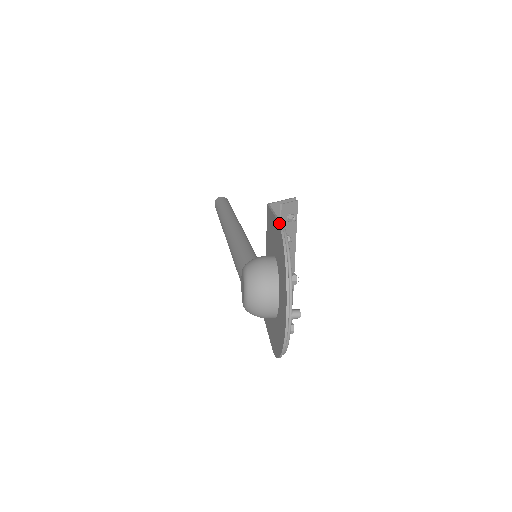
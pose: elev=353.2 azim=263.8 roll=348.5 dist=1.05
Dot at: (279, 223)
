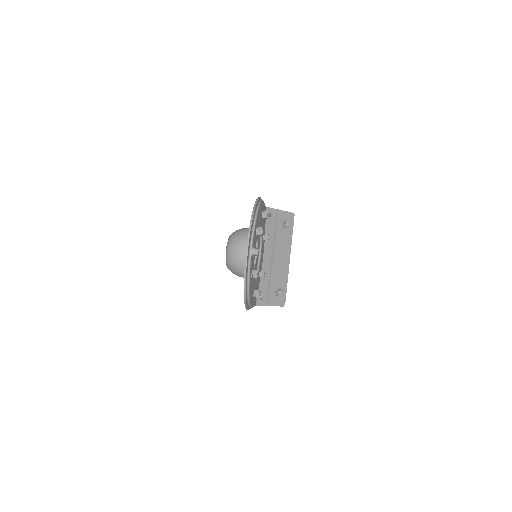
Dot at: (258, 197)
